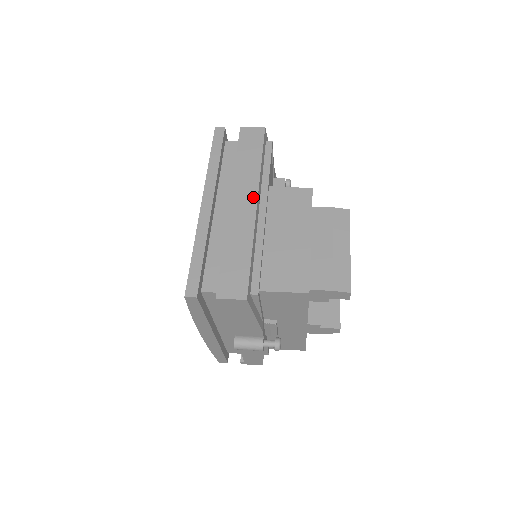
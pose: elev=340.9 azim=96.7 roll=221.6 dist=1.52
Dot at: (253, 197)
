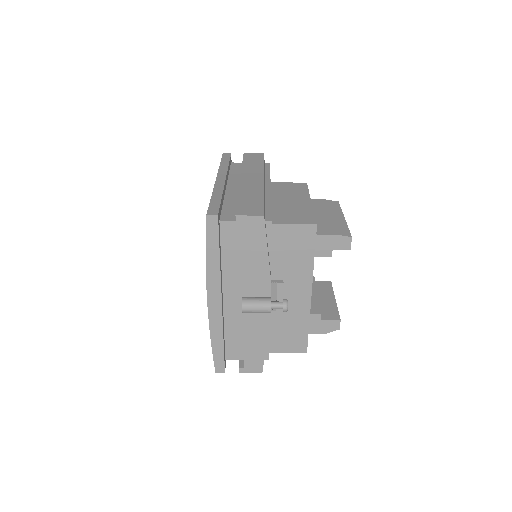
Dot at: (260, 176)
